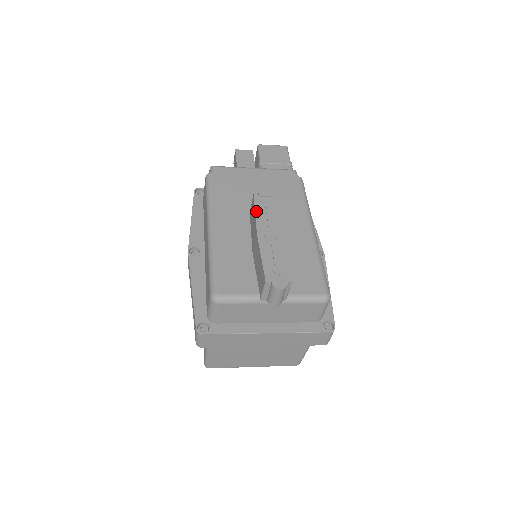
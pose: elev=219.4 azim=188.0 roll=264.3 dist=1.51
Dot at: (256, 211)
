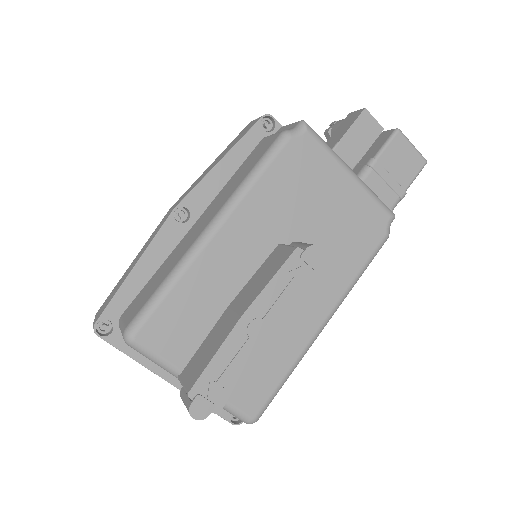
Dot at: (273, 279)
